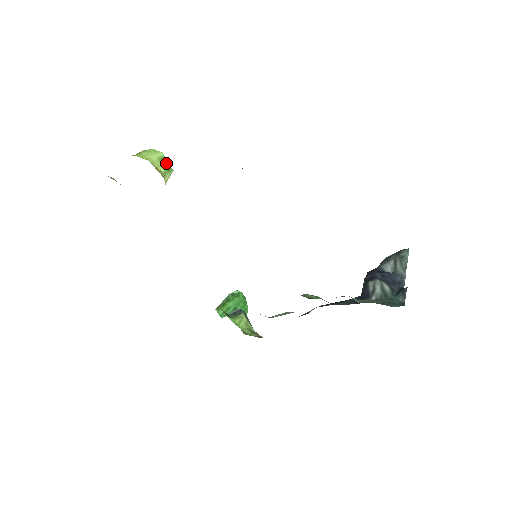
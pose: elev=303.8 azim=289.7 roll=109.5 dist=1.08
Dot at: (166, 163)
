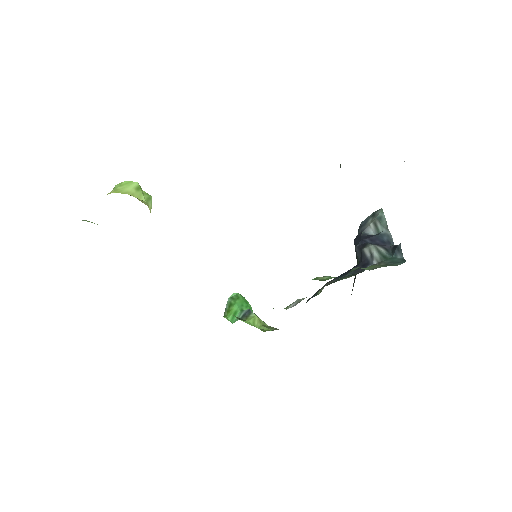
Dot at: (143, 191)
